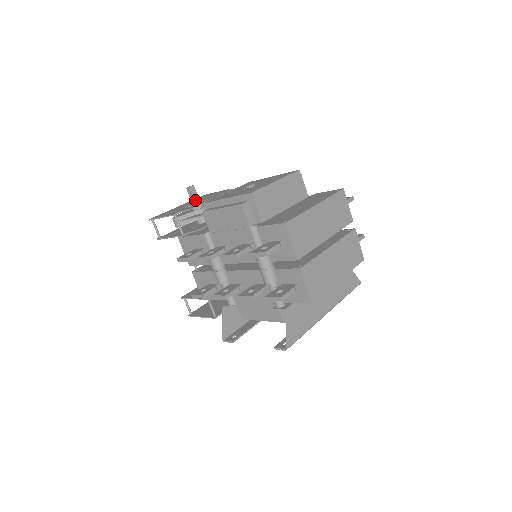
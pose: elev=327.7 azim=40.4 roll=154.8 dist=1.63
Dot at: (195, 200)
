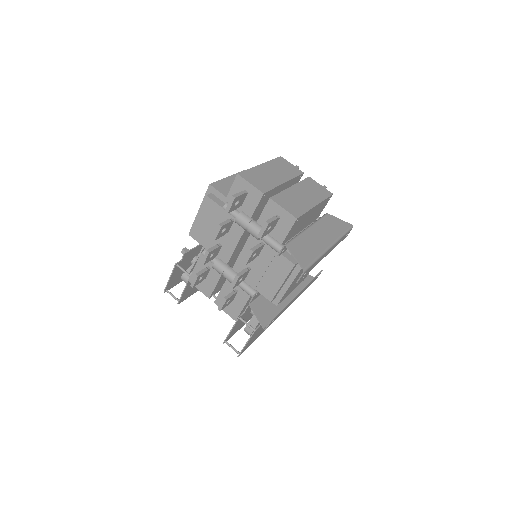
Dot at: occluded
